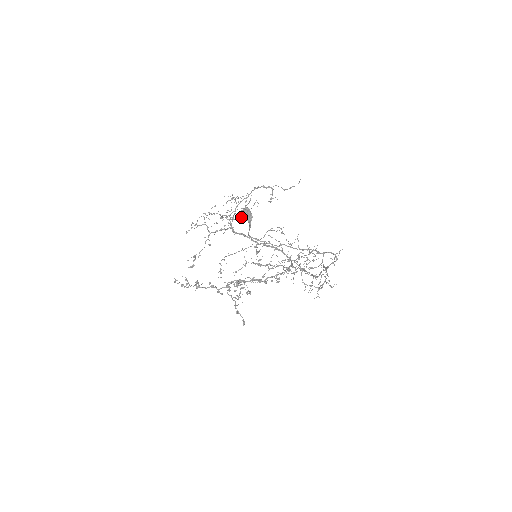
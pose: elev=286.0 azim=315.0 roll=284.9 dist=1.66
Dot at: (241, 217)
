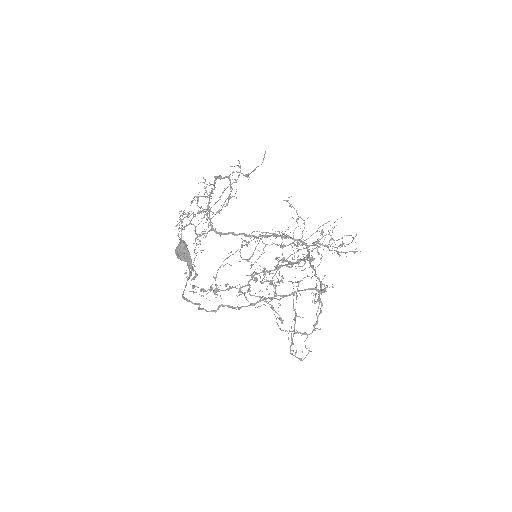
Dot at: (178, 258)
